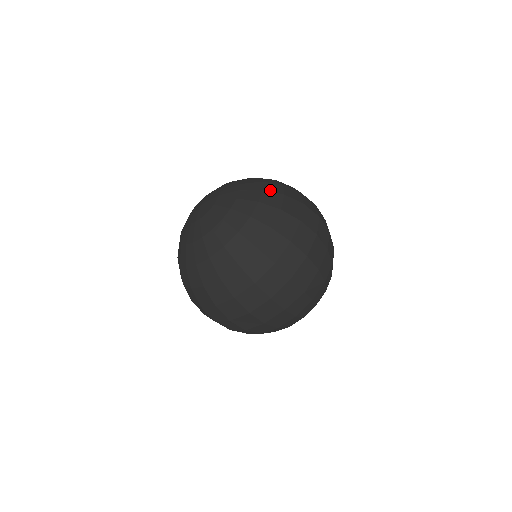
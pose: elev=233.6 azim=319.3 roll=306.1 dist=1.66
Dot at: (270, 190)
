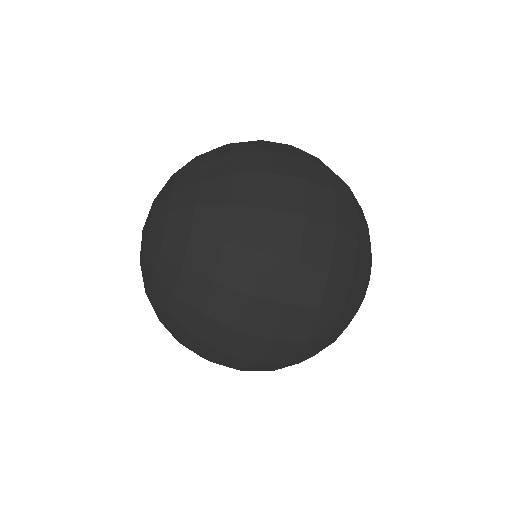
Dot at: (208, 202)
